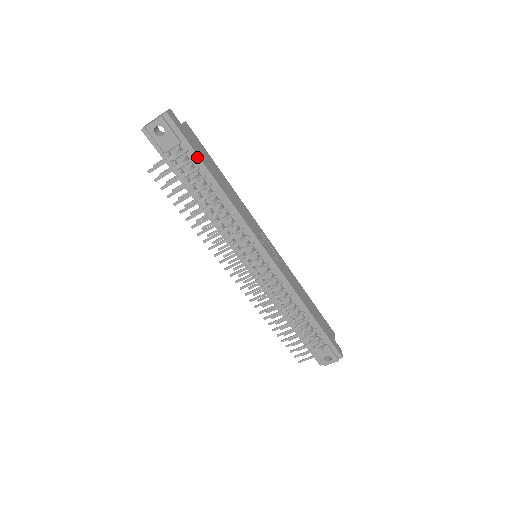
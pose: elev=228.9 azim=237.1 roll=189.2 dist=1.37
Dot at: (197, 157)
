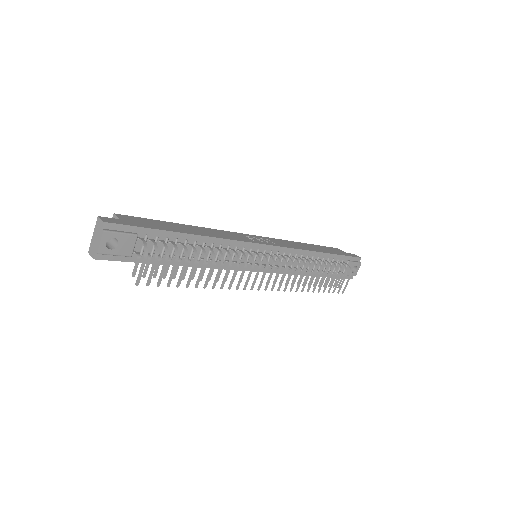
Dot at: (159, 232)
